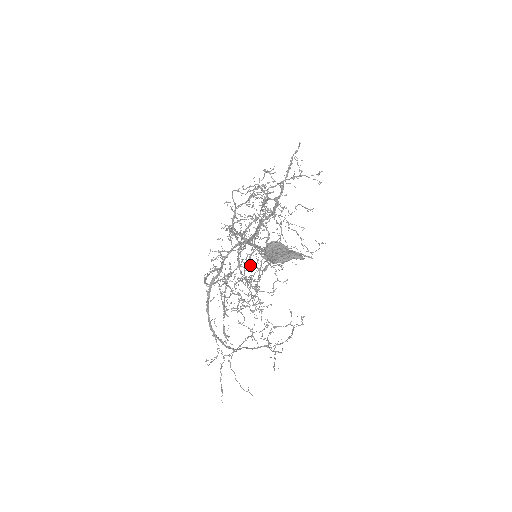
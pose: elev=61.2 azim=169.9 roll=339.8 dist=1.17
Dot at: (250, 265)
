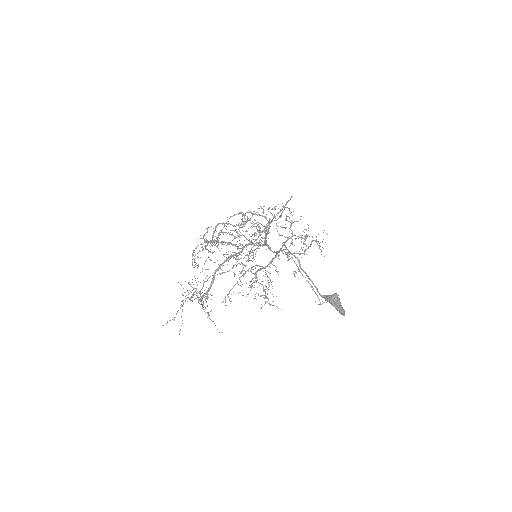
Dot at: occluded
